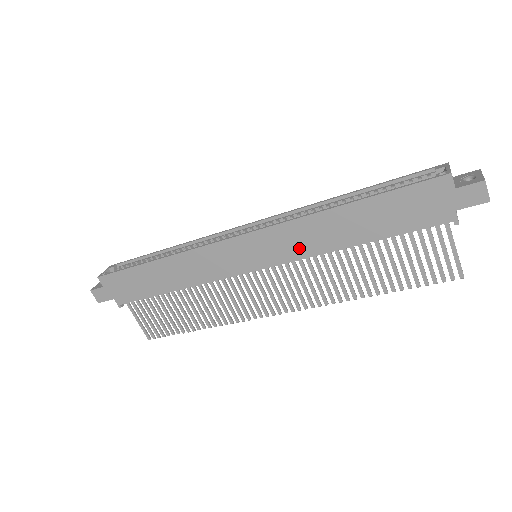
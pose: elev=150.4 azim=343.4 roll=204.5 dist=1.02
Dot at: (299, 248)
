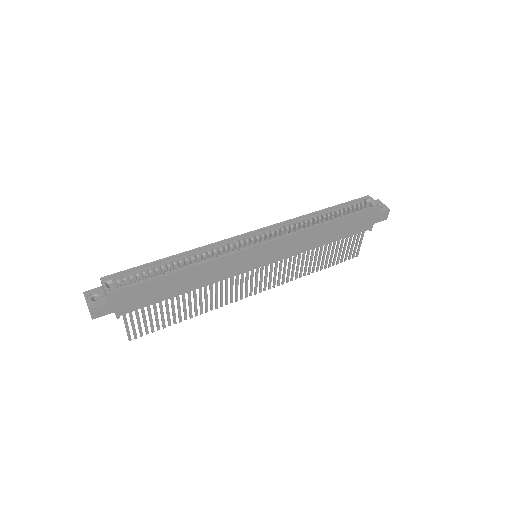
Dot at: (294, 249)
